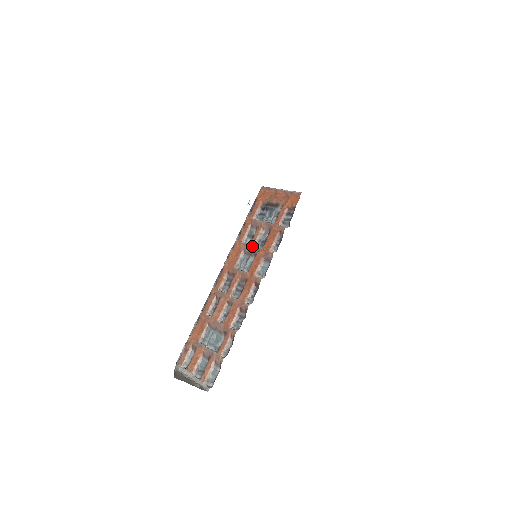
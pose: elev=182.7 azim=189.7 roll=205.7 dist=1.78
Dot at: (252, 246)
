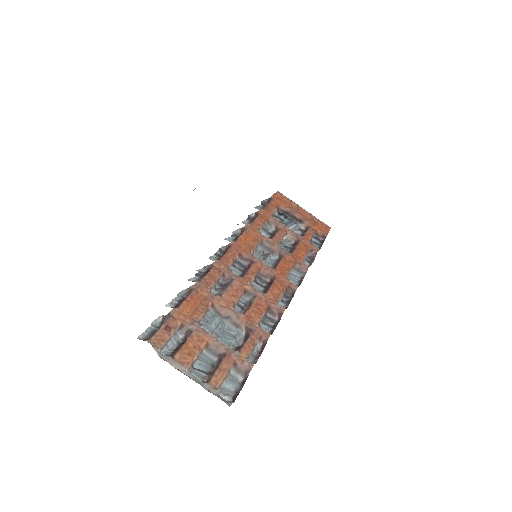
Dot at: (277, 243)
